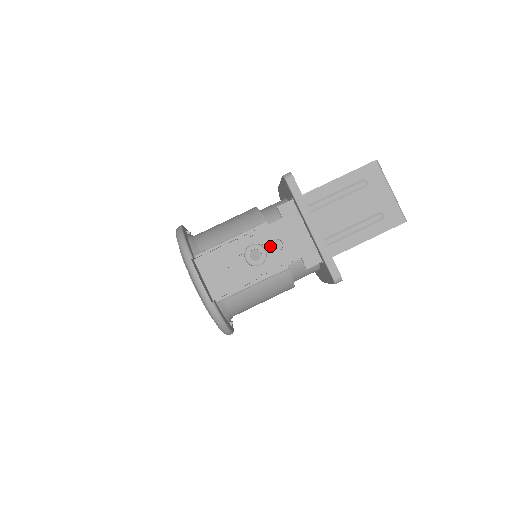
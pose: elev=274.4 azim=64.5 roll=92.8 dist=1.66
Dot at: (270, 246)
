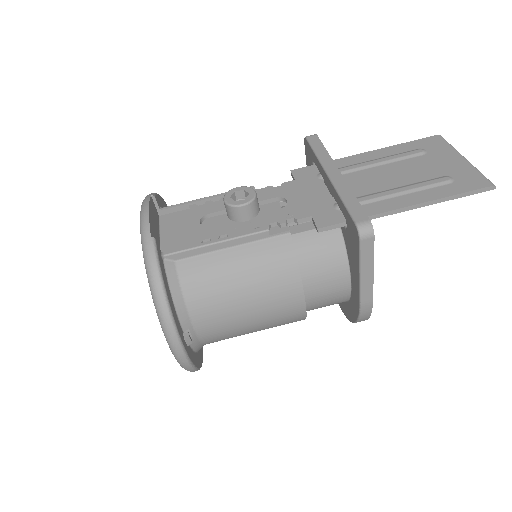
Dot at: (269, 207)
